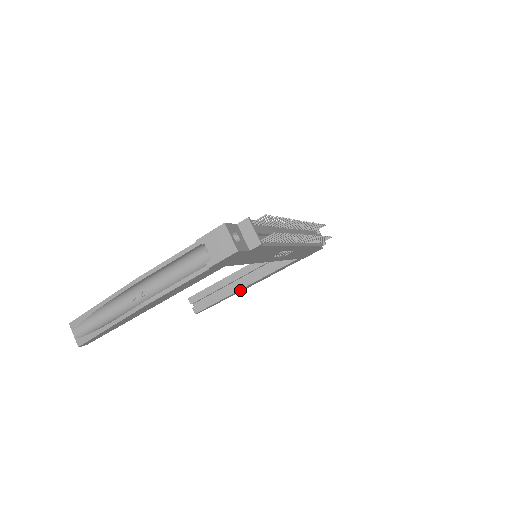
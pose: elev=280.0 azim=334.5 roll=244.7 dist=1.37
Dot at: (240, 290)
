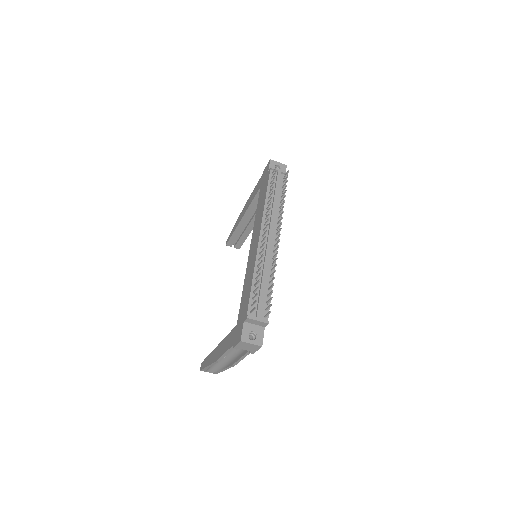
Dot at: occluded
